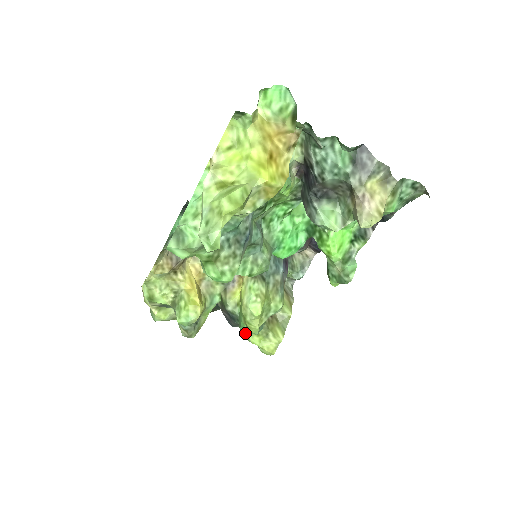
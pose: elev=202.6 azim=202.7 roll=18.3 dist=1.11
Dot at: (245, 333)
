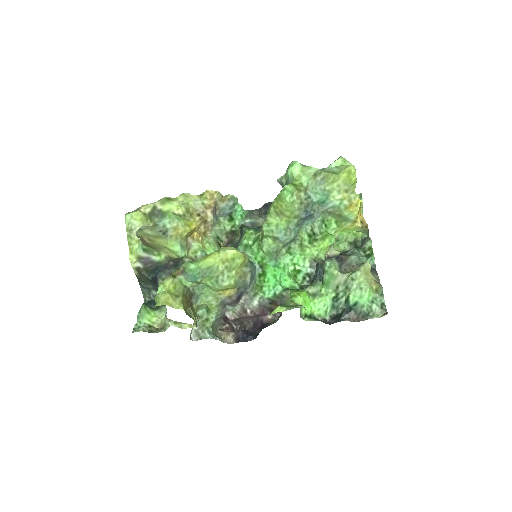
Dot at: (169, 277)
